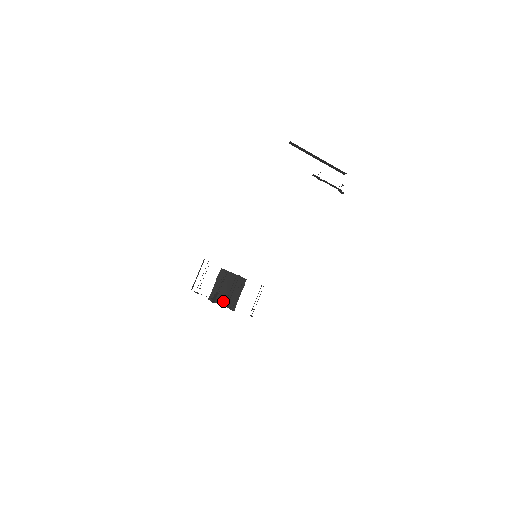
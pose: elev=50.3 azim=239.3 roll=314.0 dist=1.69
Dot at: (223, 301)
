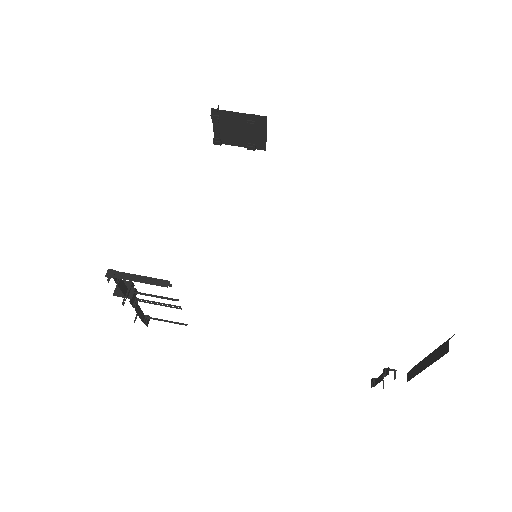
Dot at: (220, 127)
